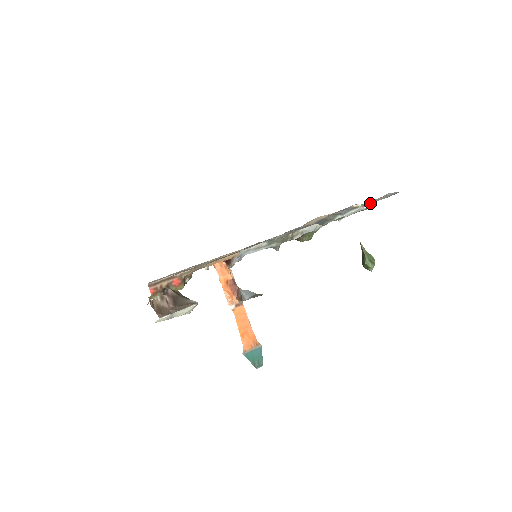
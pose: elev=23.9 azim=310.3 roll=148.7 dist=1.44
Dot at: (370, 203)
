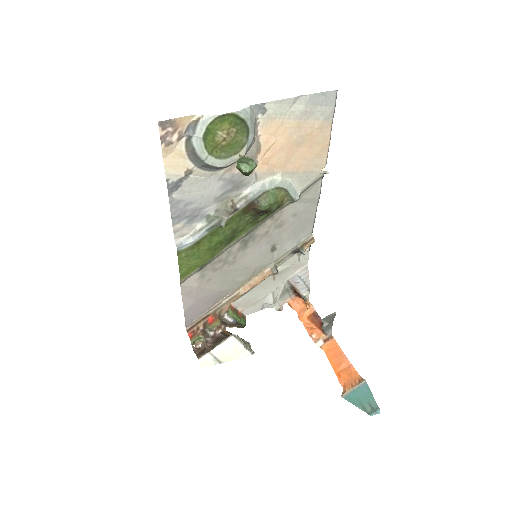
Dot at: (315, 127)
